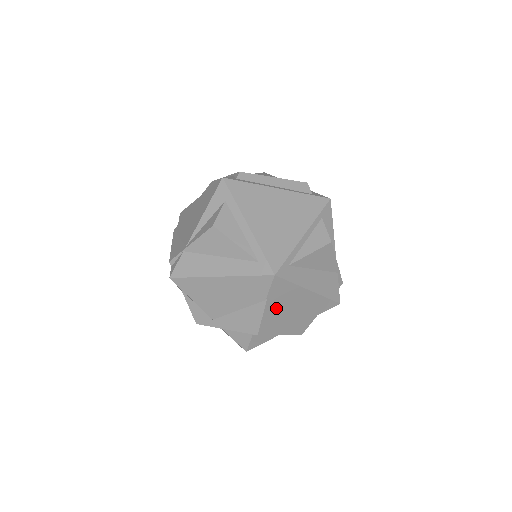
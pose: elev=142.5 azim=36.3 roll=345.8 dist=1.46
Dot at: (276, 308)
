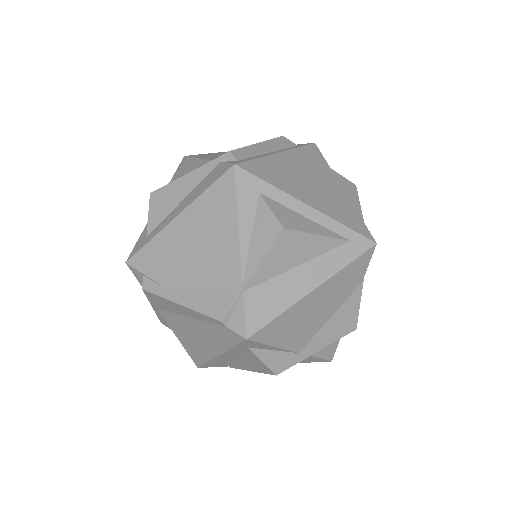
Dot at: occluded
